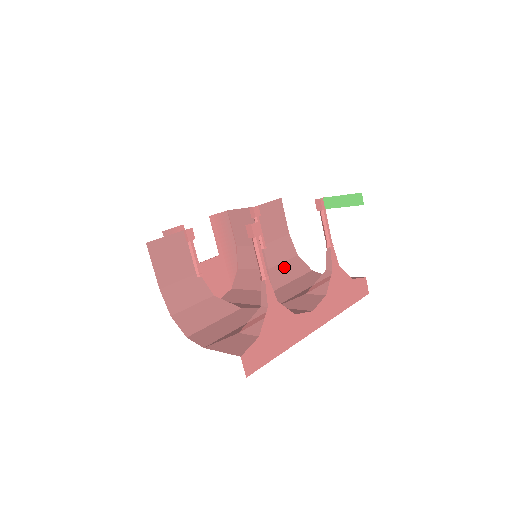
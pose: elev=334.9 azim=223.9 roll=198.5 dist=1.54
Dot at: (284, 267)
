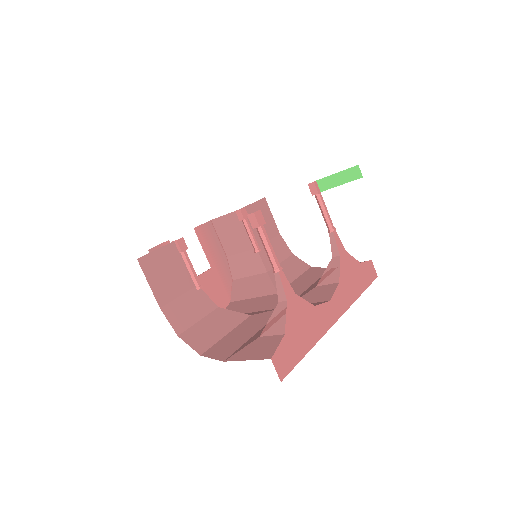
Dot at: occluded
